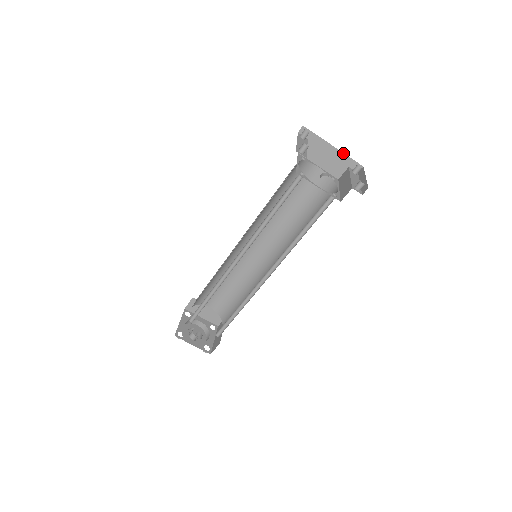
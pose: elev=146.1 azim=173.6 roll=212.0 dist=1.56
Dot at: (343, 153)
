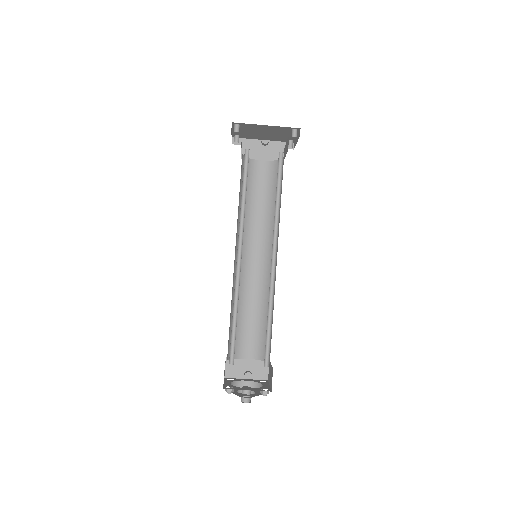
Dot at: (273, 141)
